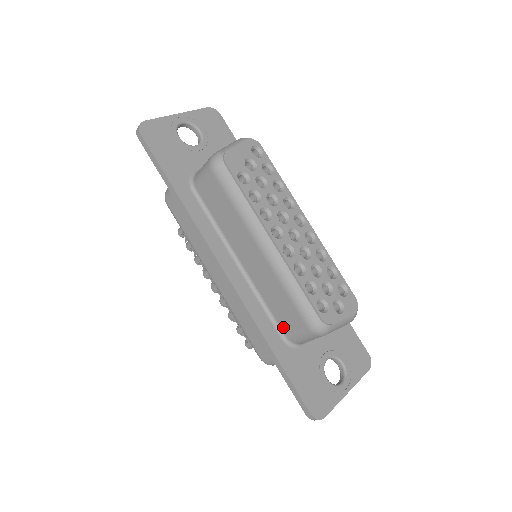
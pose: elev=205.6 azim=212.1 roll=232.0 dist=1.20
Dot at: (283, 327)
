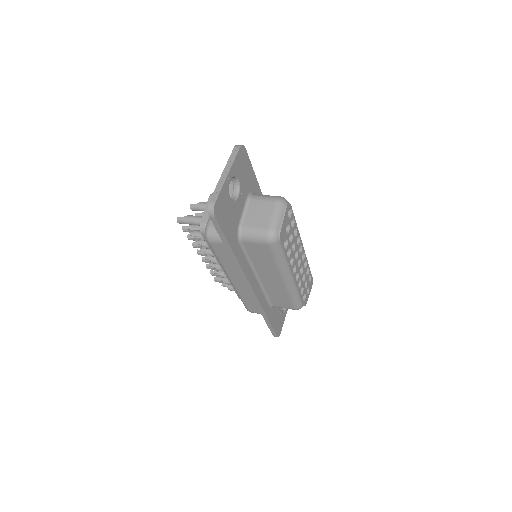
Dot at: (274, 303)
